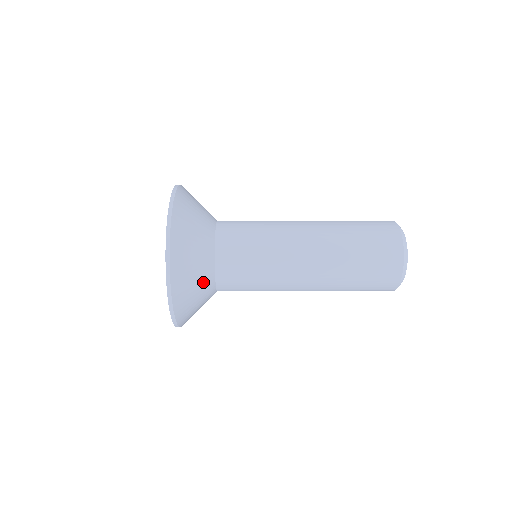
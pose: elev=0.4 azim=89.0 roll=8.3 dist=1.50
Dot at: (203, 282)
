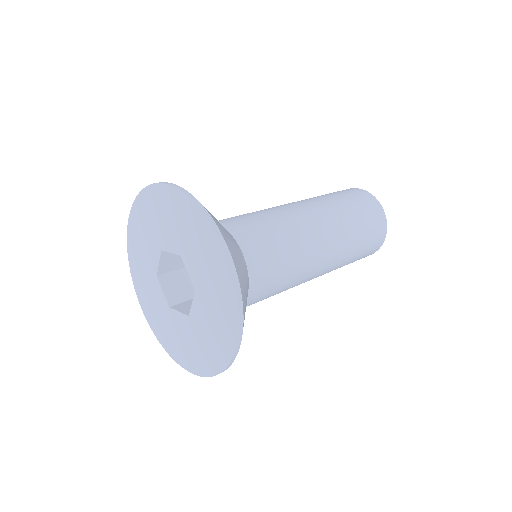
Dot at: (245, 278)
